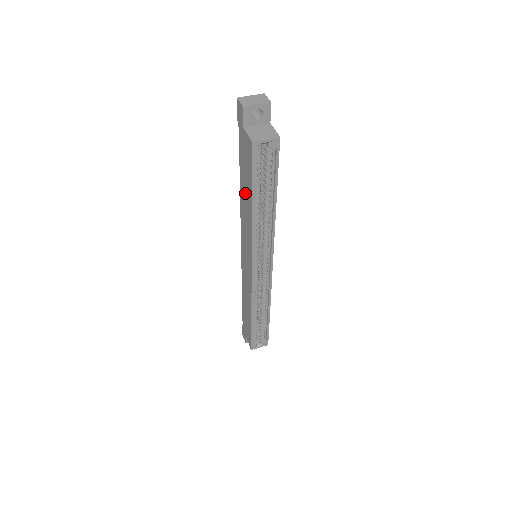
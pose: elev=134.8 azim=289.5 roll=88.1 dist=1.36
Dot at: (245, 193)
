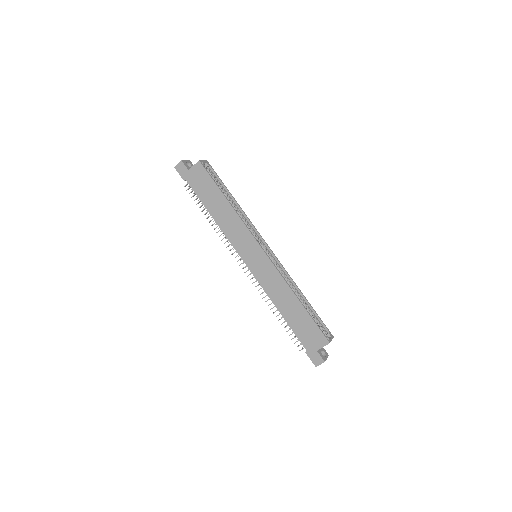
Dot at: (216, 205)
